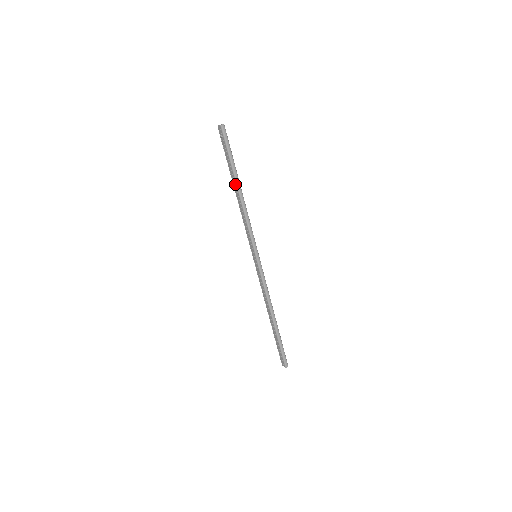
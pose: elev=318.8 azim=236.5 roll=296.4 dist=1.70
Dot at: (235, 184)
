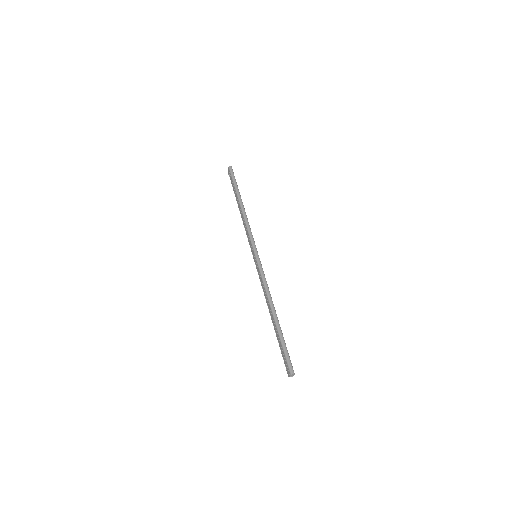
Dot at: (238, 202)
